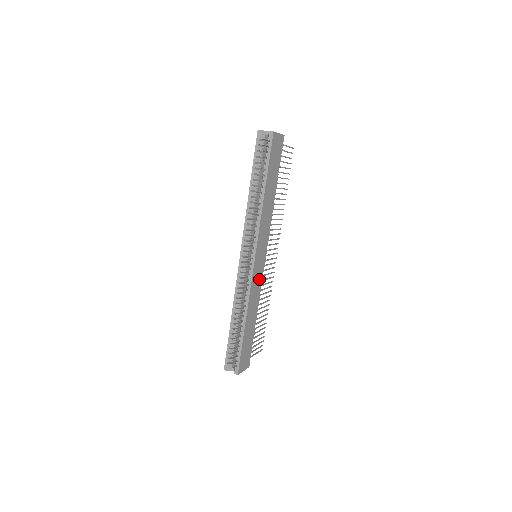
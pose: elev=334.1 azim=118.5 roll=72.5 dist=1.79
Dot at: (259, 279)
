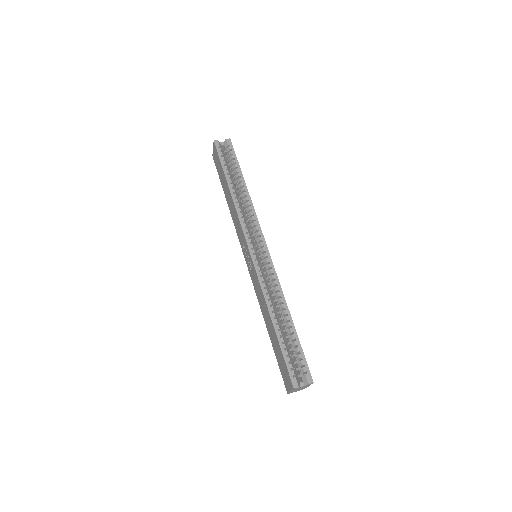
Dot at: occluded
